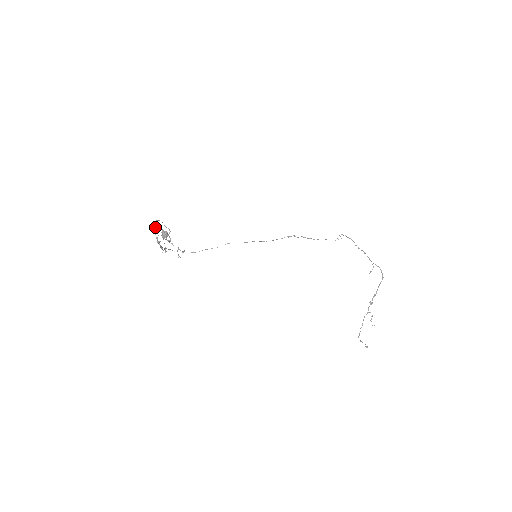
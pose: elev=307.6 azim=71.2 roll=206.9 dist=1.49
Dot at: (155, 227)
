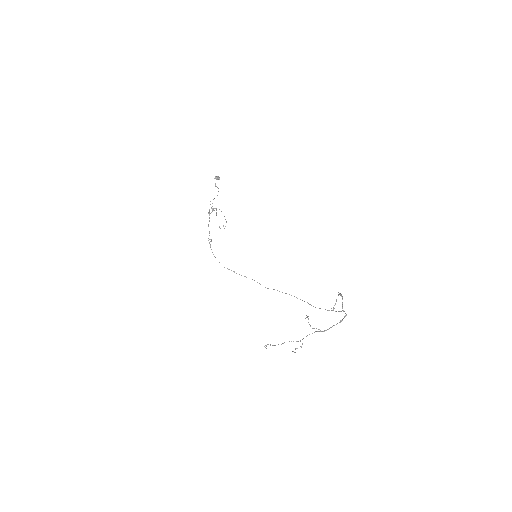
Dot at: (219, 209)
